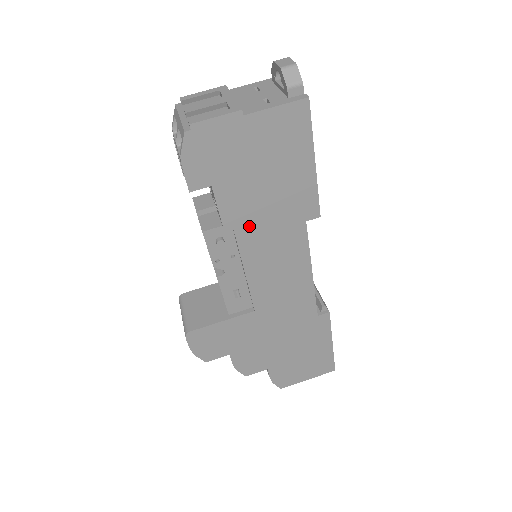
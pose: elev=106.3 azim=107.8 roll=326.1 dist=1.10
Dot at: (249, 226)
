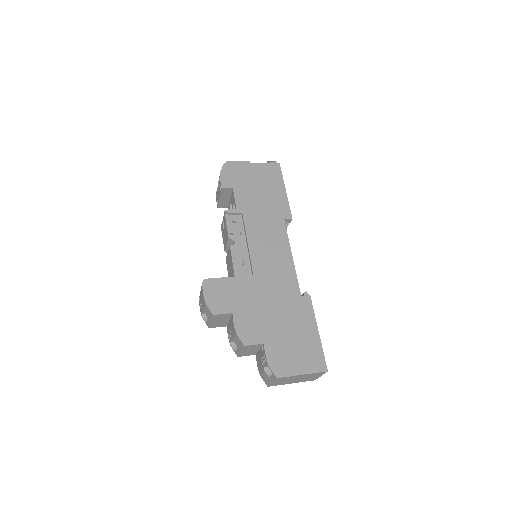
Dot at: (251, 213)
